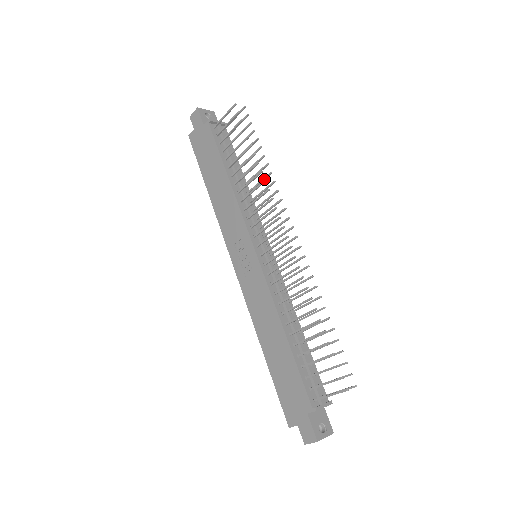
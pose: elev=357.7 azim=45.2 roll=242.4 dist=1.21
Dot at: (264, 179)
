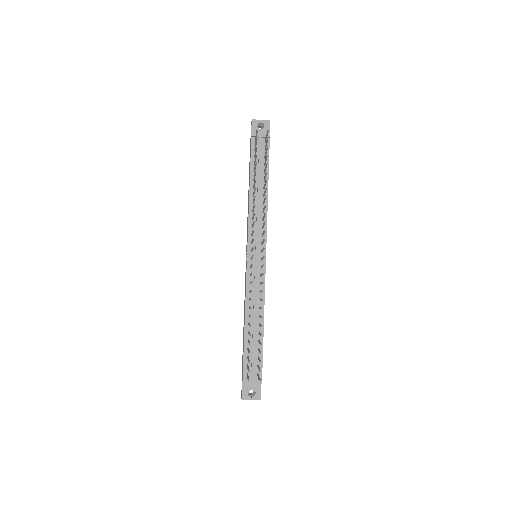
Dot at: (265, 199)
